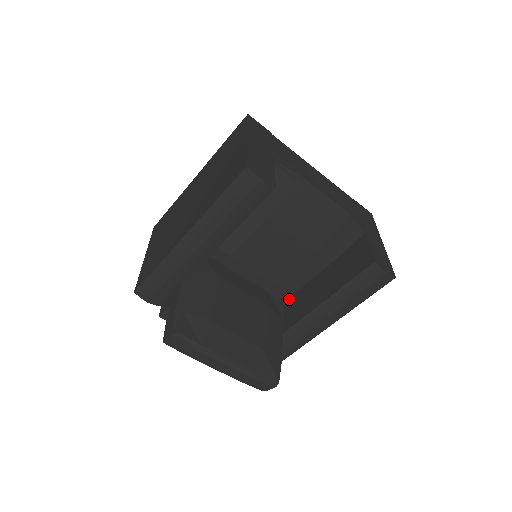
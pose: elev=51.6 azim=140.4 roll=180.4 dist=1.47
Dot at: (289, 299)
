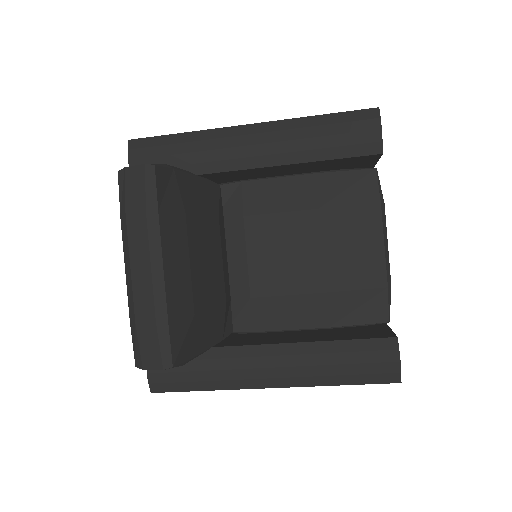
Dot at: (241, 334)
